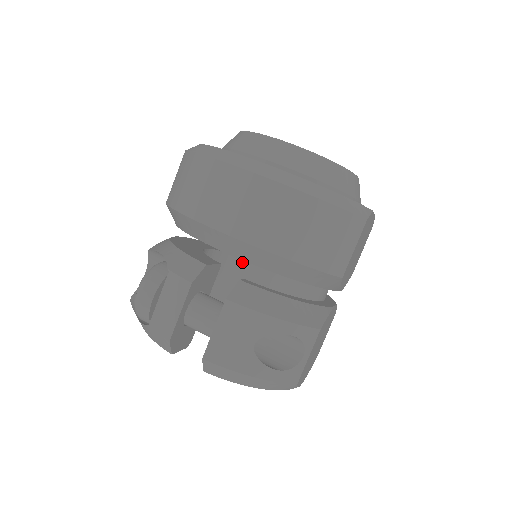
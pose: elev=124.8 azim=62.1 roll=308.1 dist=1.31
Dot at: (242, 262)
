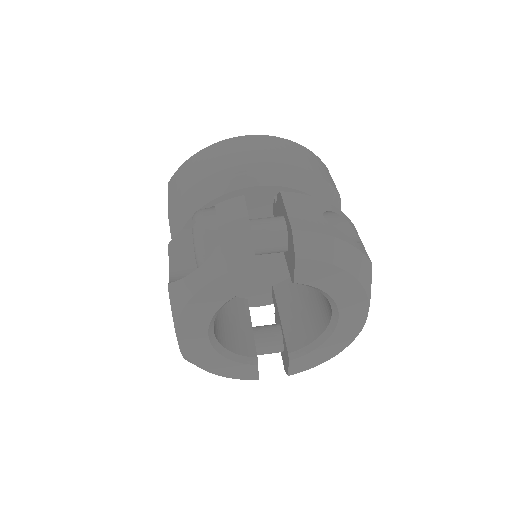
Dot at: (236, 300)
